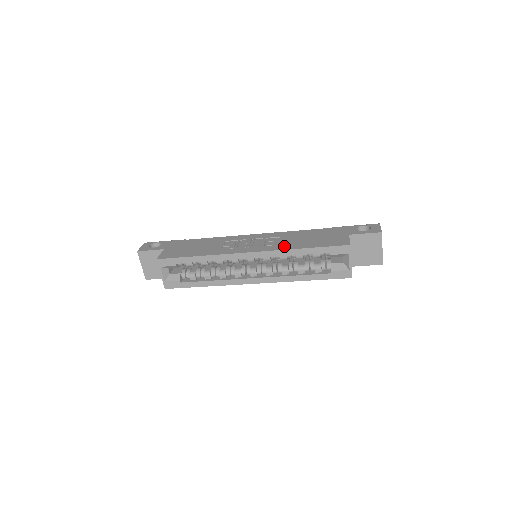
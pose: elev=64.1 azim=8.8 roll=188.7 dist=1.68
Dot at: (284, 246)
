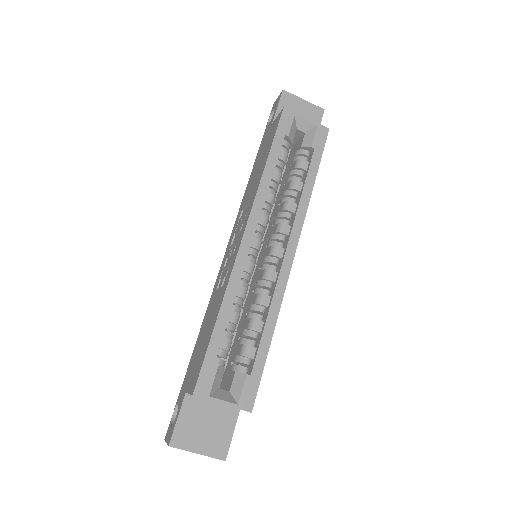
Dot at: (254, 191)
